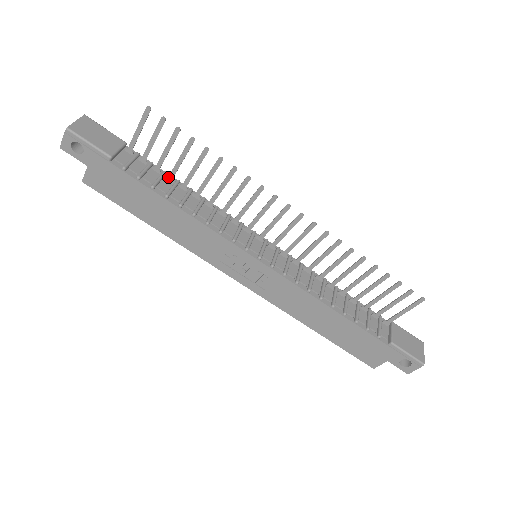
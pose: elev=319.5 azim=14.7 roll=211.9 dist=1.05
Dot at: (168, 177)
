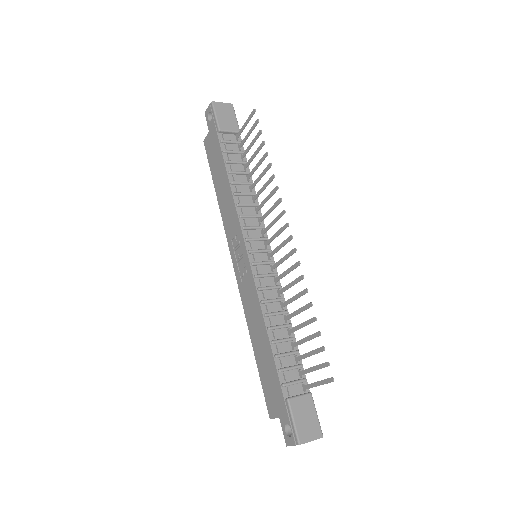
Dot at: (245, 166)
